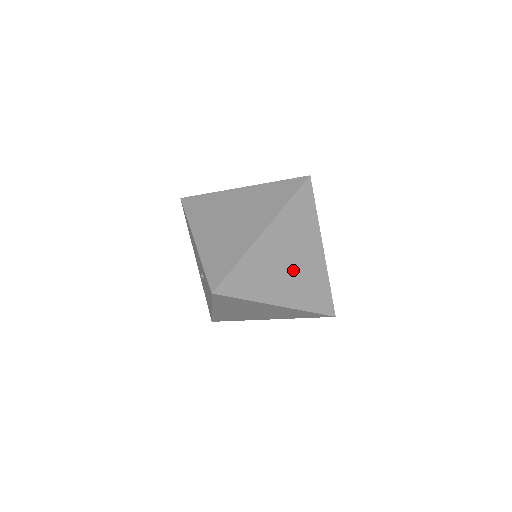
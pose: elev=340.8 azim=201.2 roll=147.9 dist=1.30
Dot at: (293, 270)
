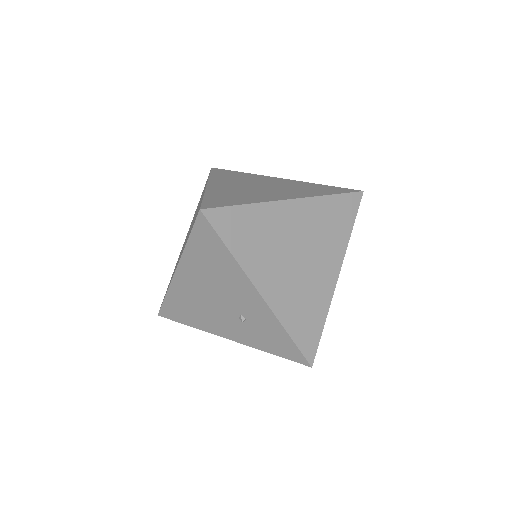
Dot at: occluded
